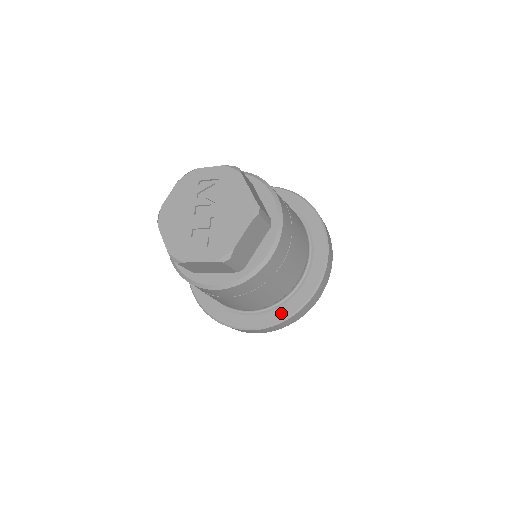
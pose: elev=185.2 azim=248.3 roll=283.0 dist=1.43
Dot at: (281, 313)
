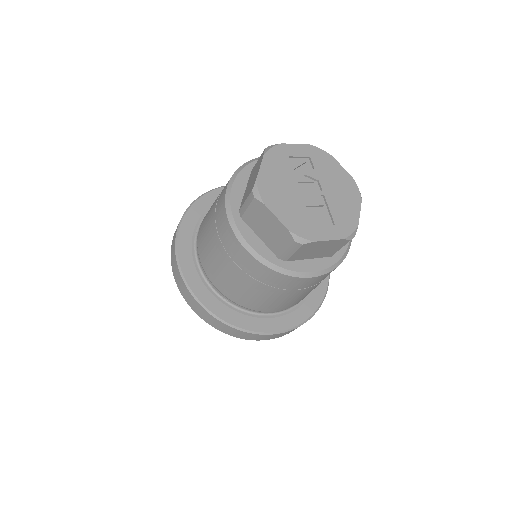
Dot at: (308, 309)
